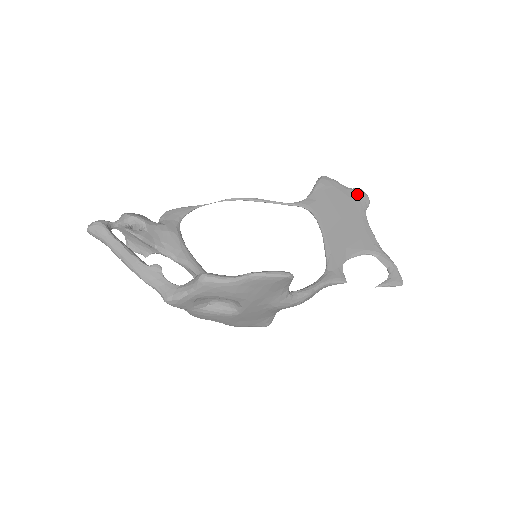
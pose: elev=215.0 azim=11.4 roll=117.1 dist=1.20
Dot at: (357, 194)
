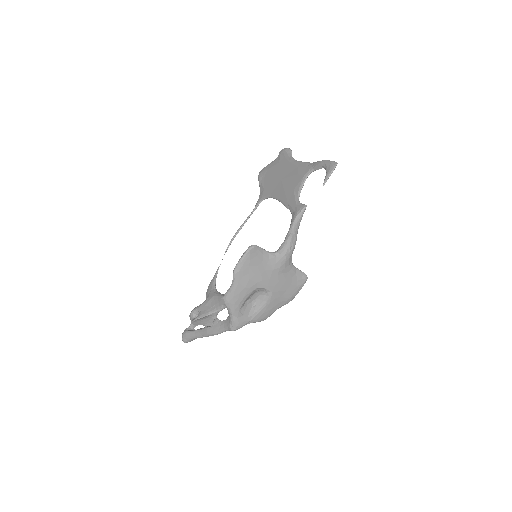
Dot at: (280, 156)
